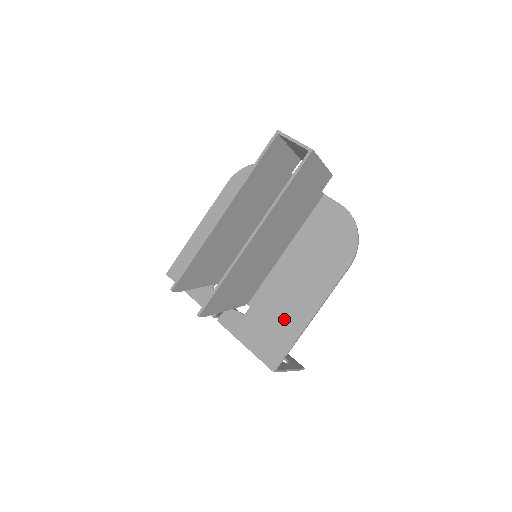
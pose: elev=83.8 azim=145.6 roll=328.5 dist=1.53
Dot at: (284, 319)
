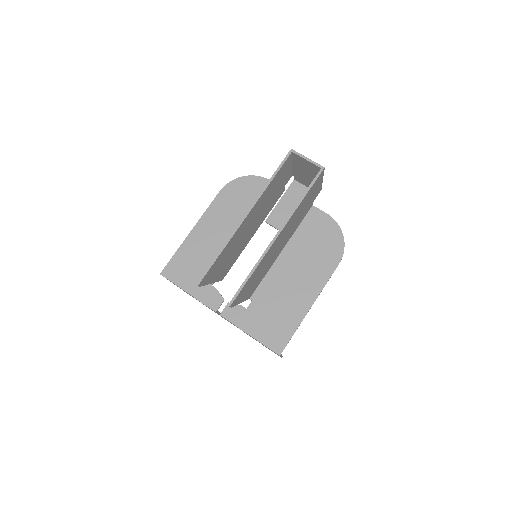
Dot at: (286, 310)
